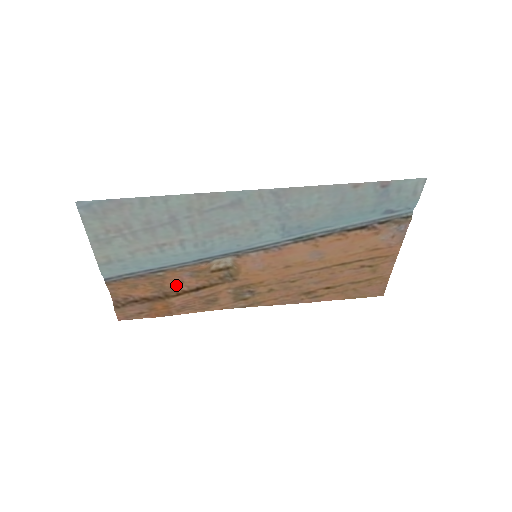
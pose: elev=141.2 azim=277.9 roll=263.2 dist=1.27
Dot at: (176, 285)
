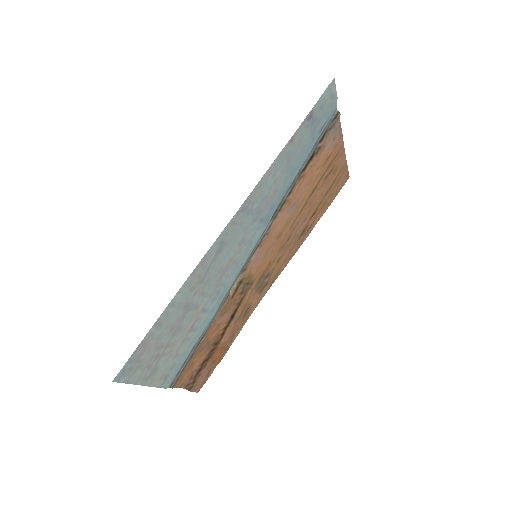
Dot at: (216, 331)
